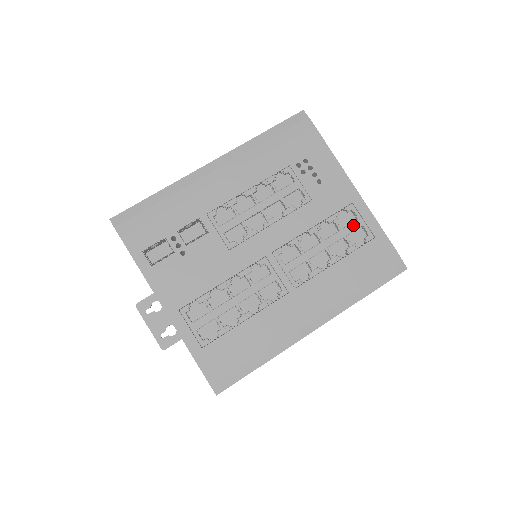
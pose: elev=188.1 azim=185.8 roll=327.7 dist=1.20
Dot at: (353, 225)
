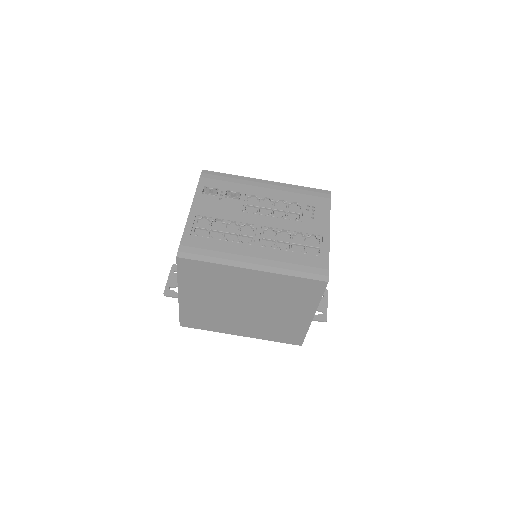
Dot at: (314, 244)
